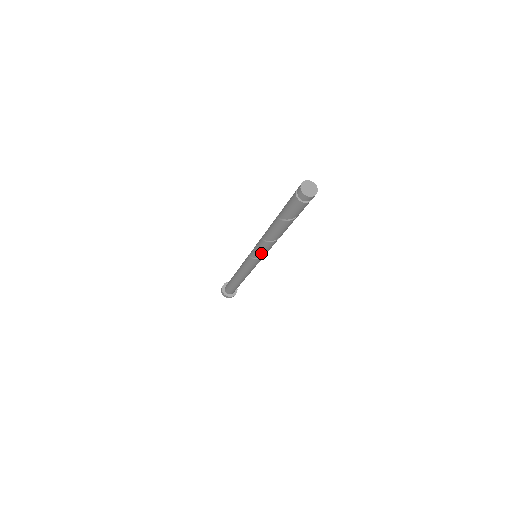
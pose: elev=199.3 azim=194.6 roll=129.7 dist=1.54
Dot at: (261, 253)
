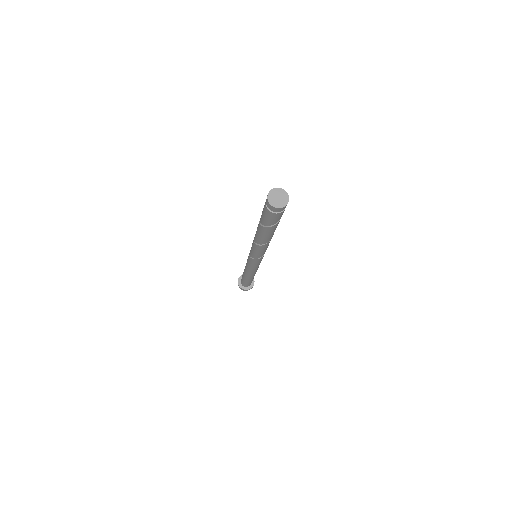
Dot at: (253, 253)
